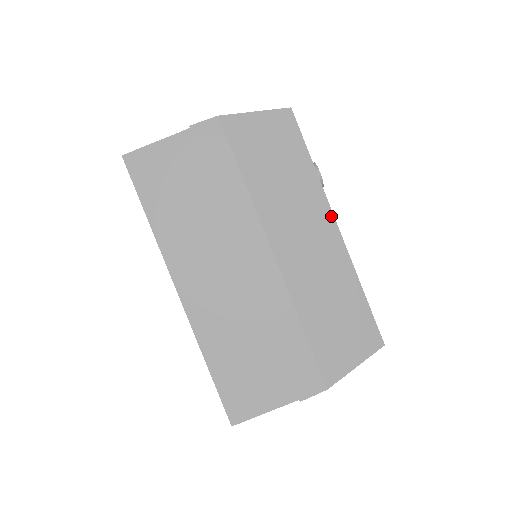
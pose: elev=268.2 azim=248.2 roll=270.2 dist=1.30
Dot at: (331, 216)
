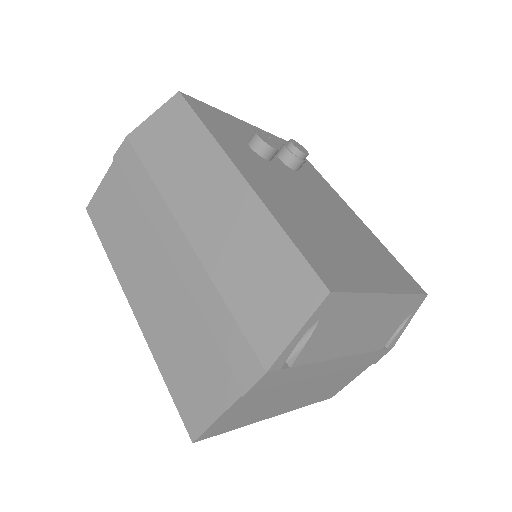
Dot at: (232, 167)
